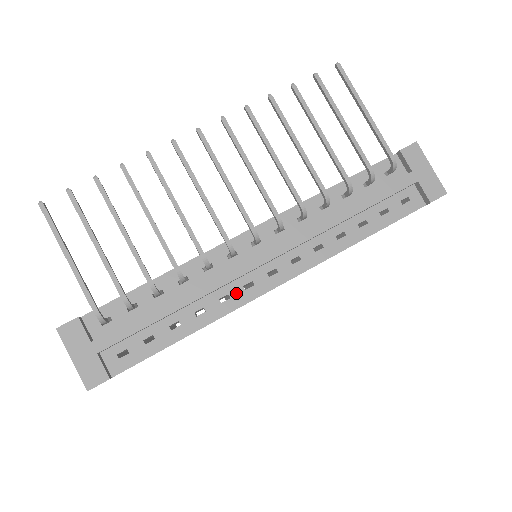
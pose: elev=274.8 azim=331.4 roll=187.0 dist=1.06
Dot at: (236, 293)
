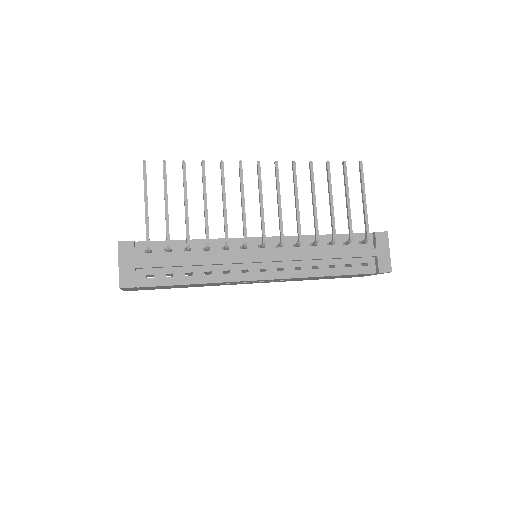
Dot at: (235, 272)
